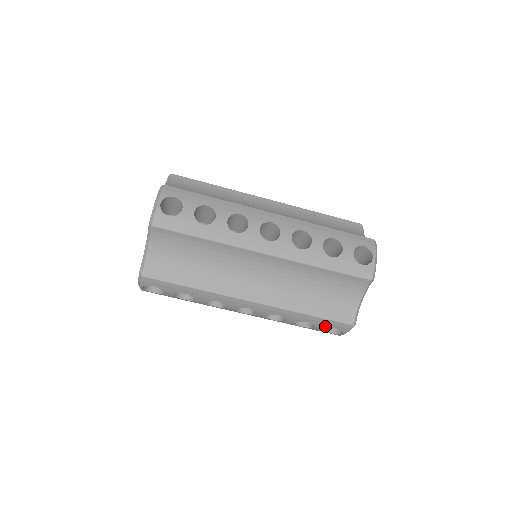
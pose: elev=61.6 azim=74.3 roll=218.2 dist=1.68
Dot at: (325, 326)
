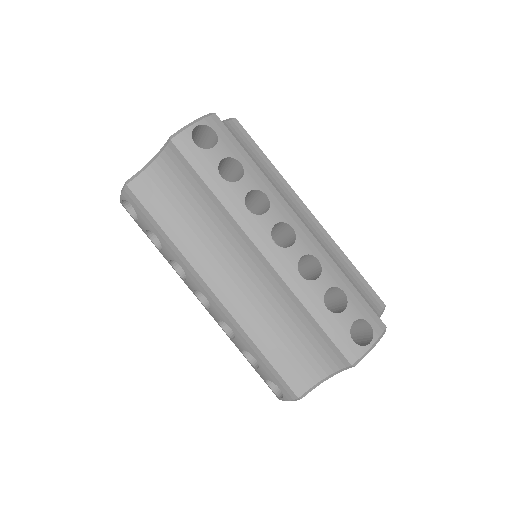
Dot at: (269, 376)
